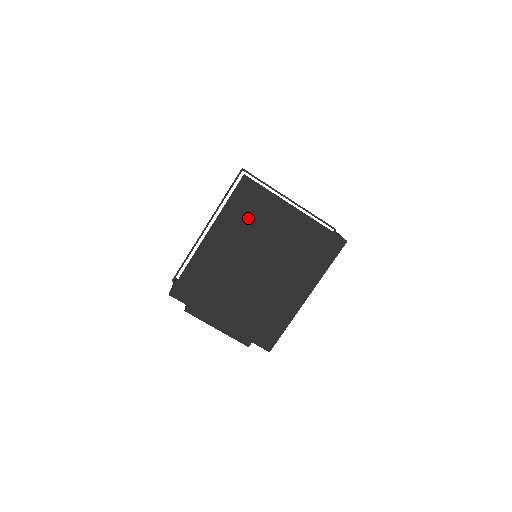
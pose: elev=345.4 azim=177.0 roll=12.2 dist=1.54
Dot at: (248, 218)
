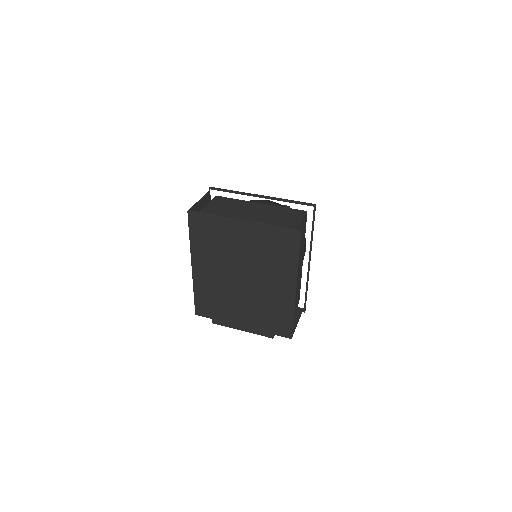
Dot at: (211, 243)
